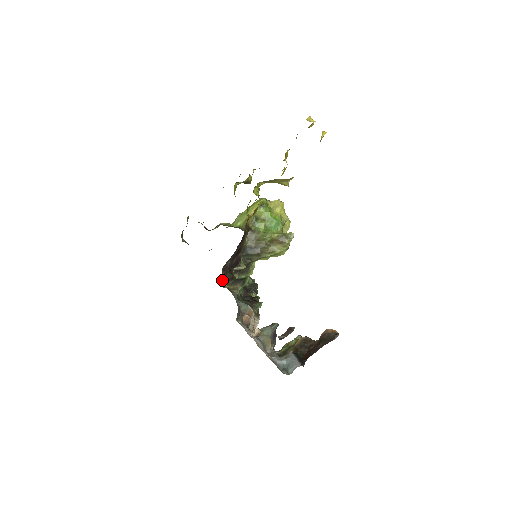
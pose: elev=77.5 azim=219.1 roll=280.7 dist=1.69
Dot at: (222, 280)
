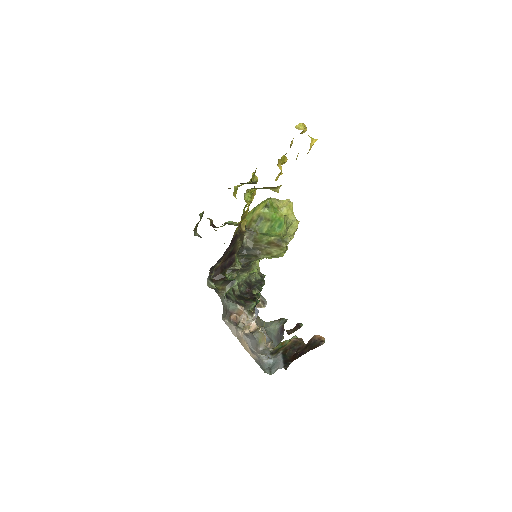
Dot at: (210, 281)
